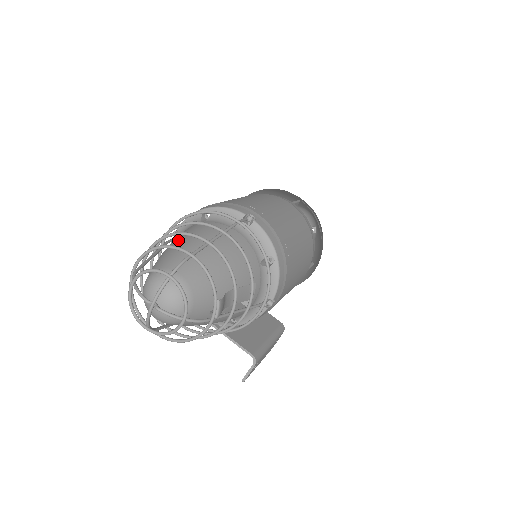
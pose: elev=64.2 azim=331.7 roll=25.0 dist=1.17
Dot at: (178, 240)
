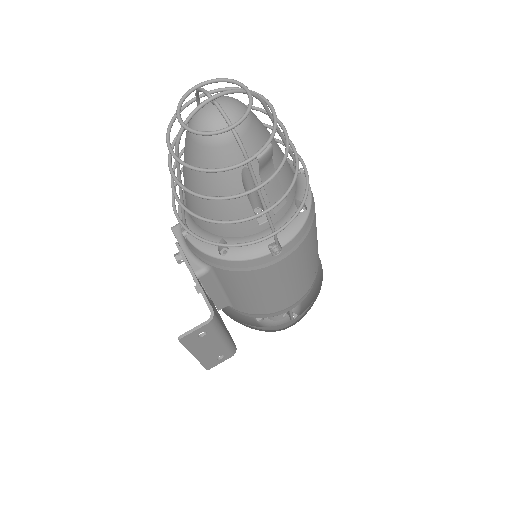
Dot at: occluded
